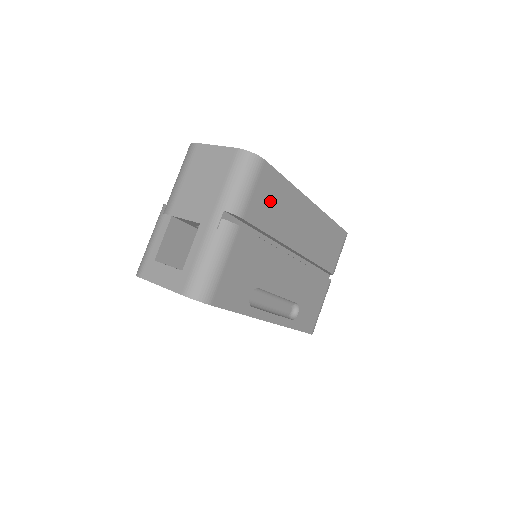
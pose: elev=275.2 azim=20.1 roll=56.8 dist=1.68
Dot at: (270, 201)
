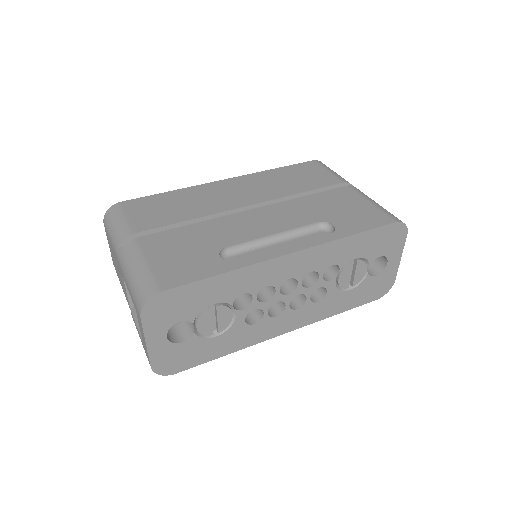
Dot at: (160, 210)
